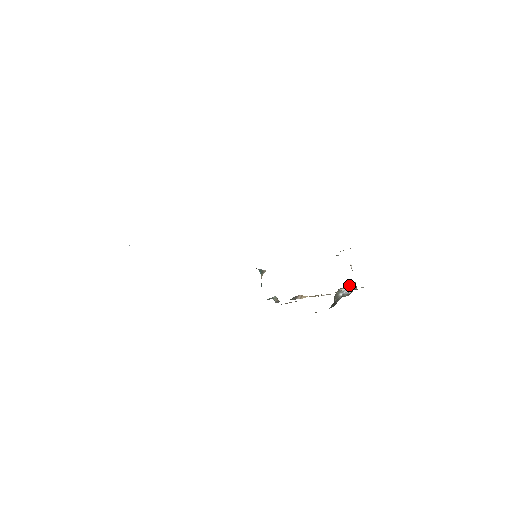
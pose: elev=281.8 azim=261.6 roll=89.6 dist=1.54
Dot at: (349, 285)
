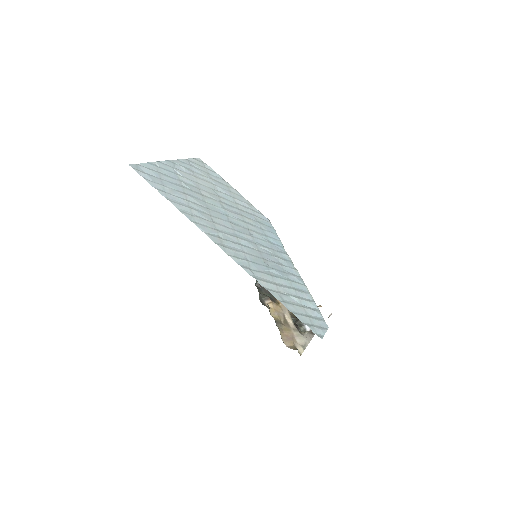
Dot at: occluded
